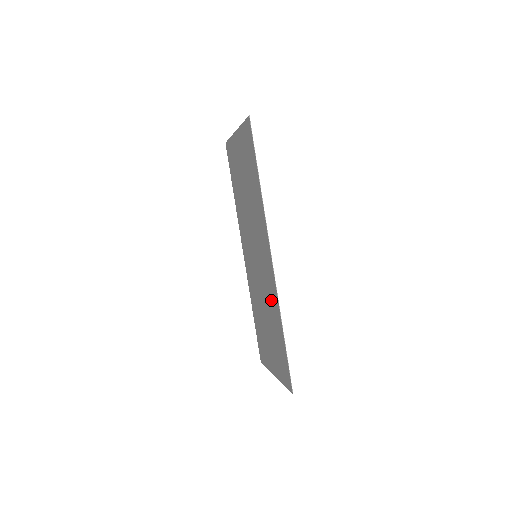
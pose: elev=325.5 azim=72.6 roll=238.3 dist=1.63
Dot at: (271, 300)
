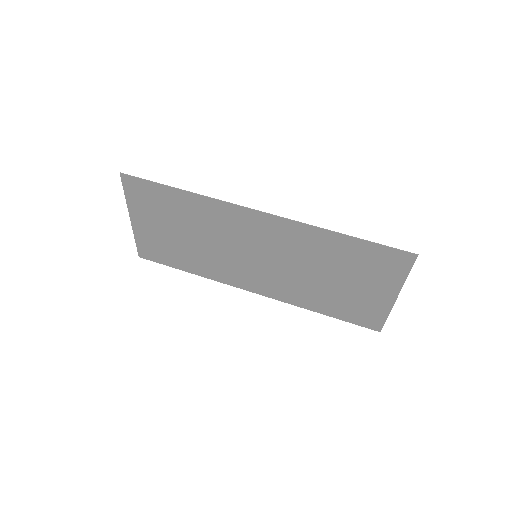
Dot at: (305, 244)
